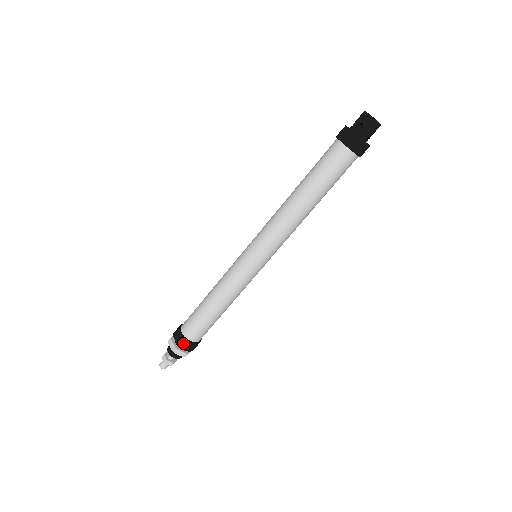
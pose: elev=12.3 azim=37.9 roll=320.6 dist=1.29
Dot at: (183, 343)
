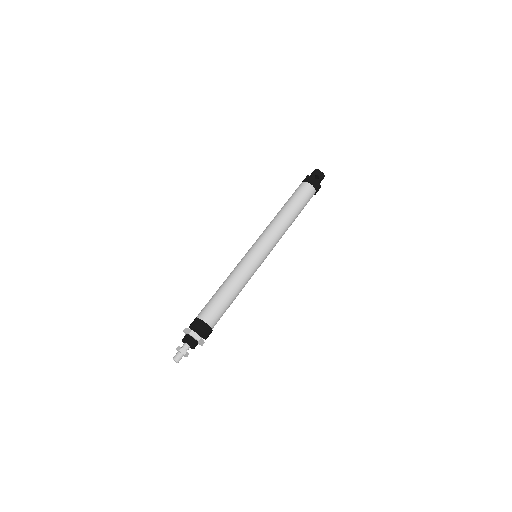
Dot at: (208, 331)
